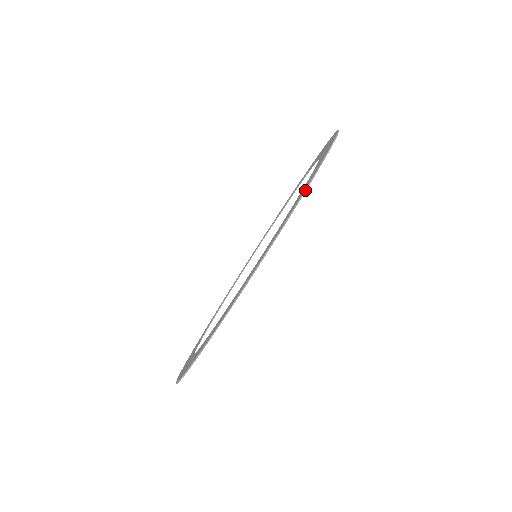
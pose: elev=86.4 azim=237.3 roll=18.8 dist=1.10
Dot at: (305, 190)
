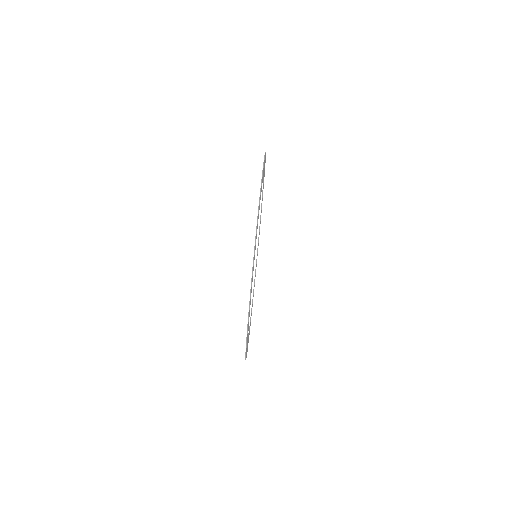
Dot at: (263, 163)
